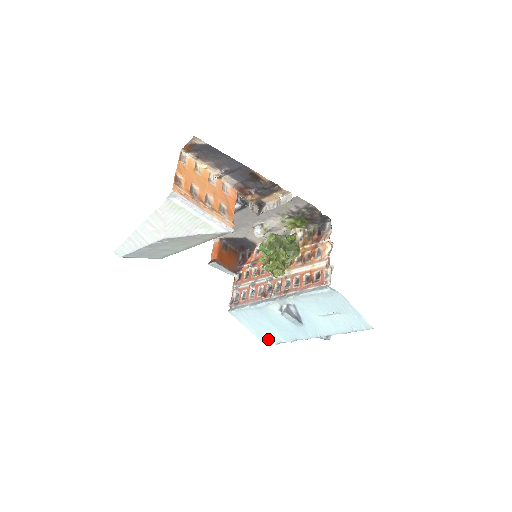
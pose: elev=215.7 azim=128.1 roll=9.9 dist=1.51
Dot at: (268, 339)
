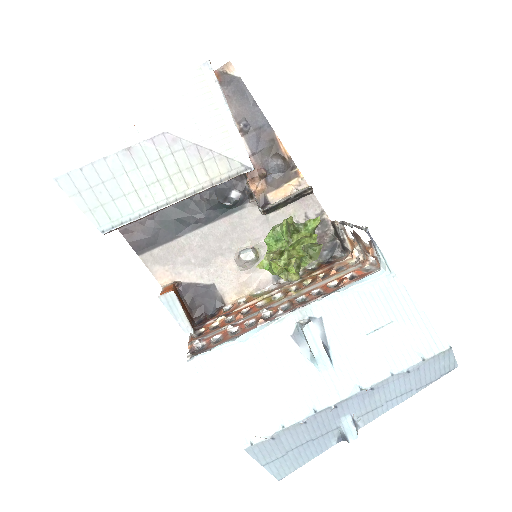
Dot at: (254, 426)
